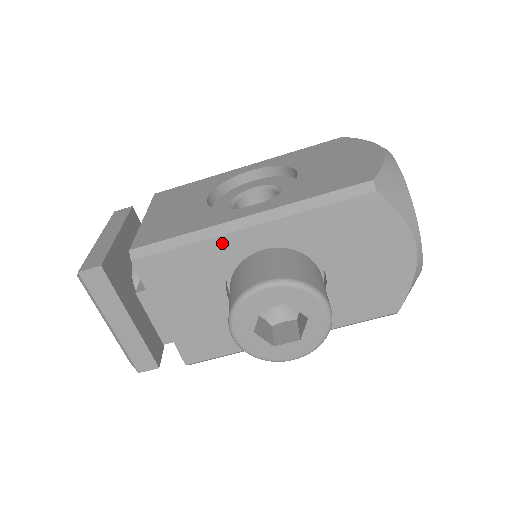
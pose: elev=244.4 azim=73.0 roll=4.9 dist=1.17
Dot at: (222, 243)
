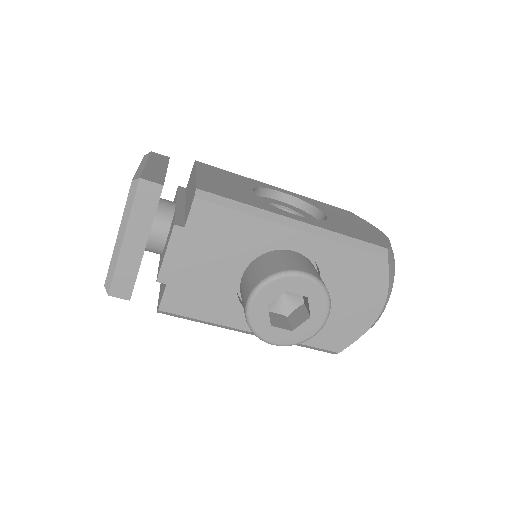
Dot at: (270, 228)
